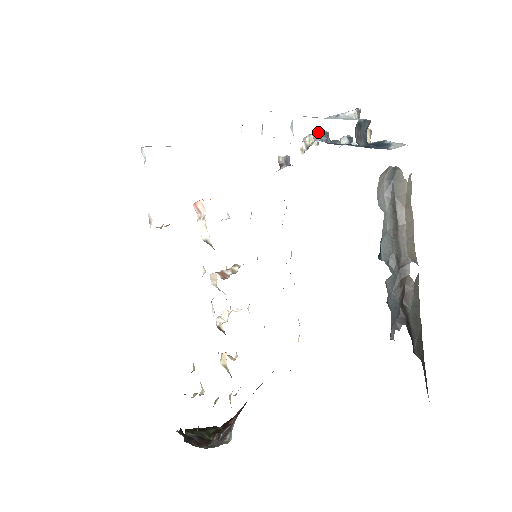
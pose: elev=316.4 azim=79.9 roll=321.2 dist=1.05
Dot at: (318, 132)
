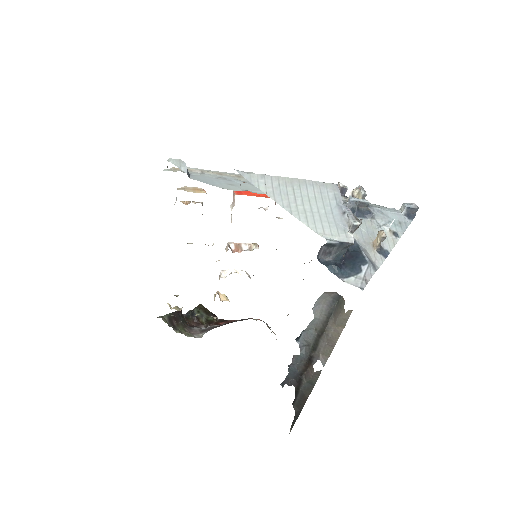
Dot at: (349, 201)
